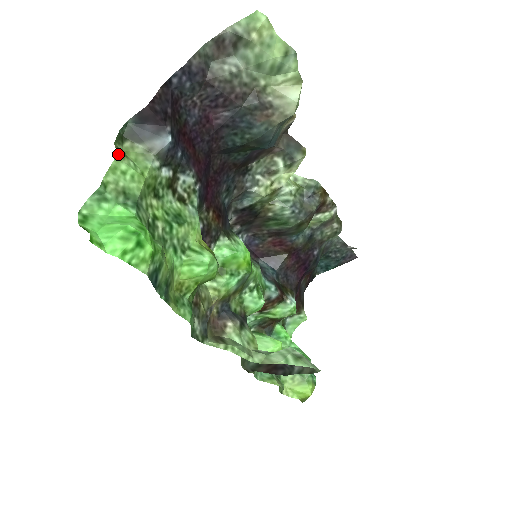
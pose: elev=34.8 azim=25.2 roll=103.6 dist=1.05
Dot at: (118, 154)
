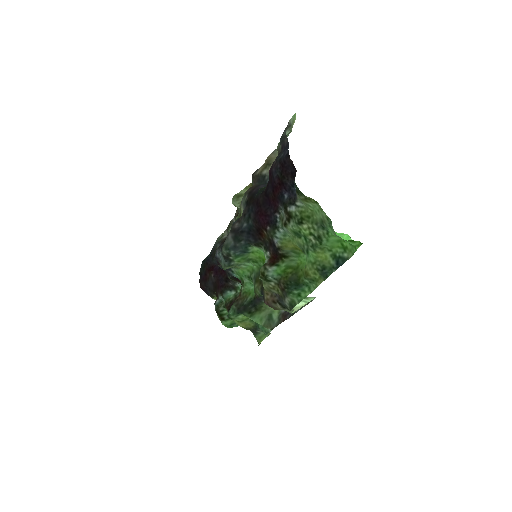
Dot at: (314, 201)
